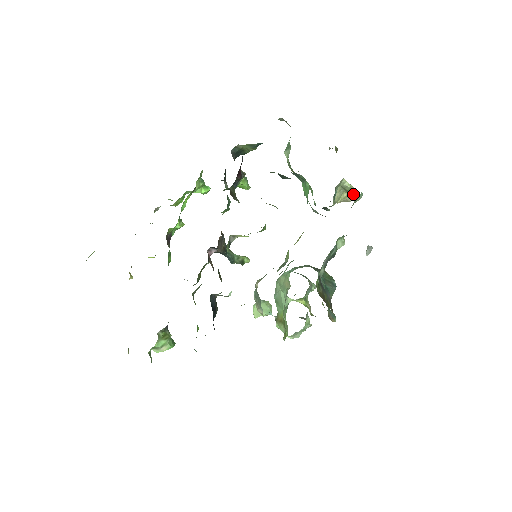
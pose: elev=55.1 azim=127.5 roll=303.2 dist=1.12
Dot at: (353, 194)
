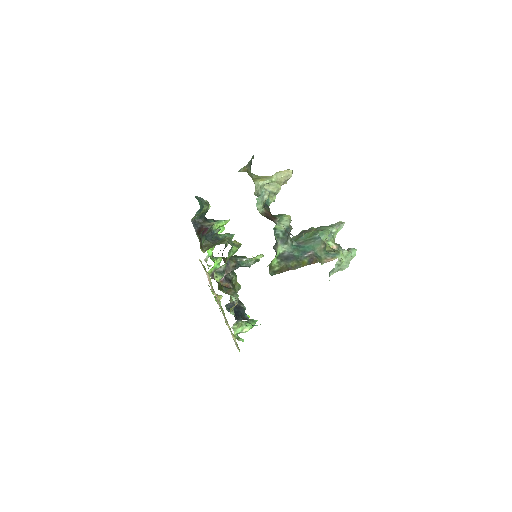
Dot at: (284, 176)
